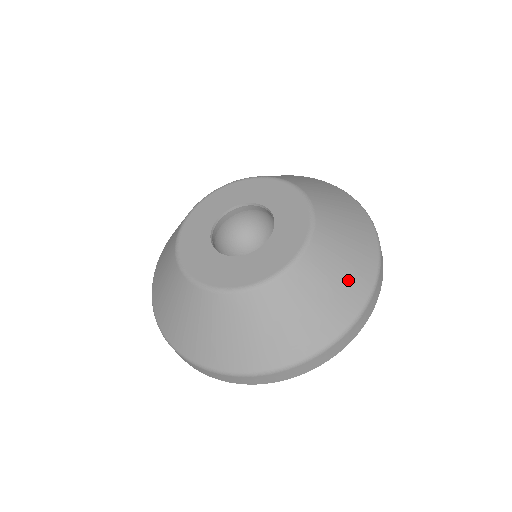
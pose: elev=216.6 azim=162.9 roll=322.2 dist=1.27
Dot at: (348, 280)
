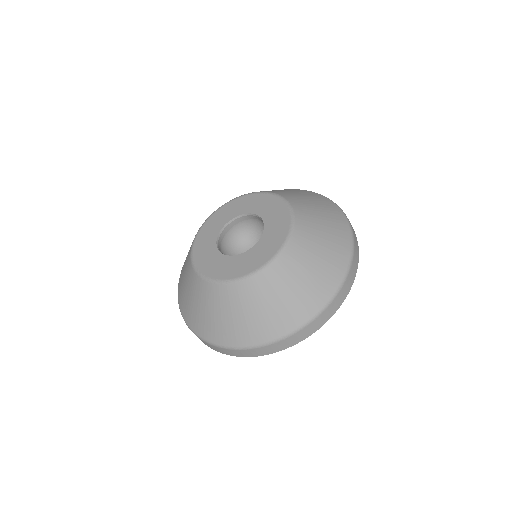
Dot at: (260, 320)
